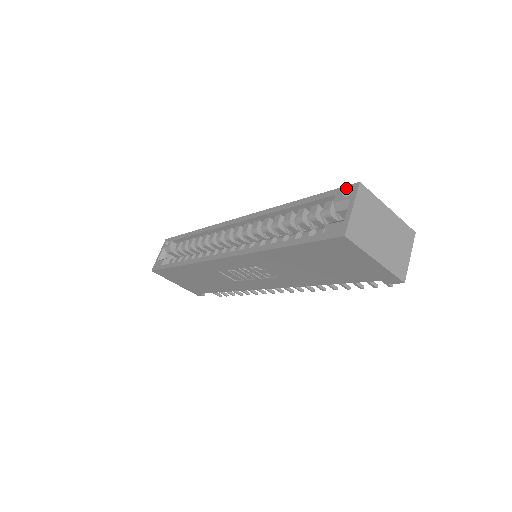
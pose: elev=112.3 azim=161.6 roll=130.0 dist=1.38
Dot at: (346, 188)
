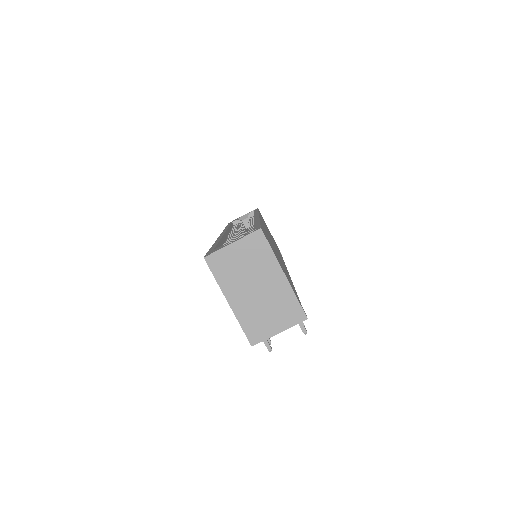
Dot at: (257, 228)
